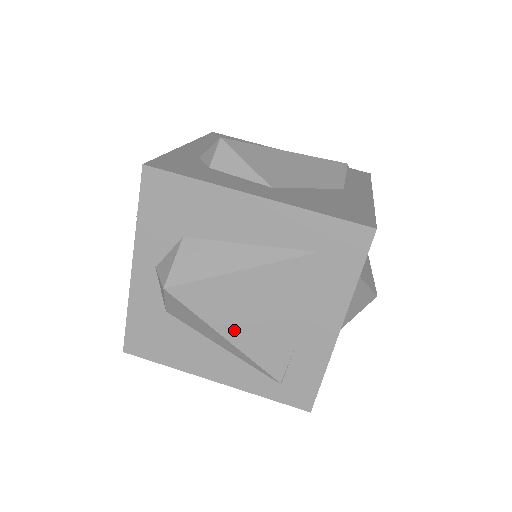
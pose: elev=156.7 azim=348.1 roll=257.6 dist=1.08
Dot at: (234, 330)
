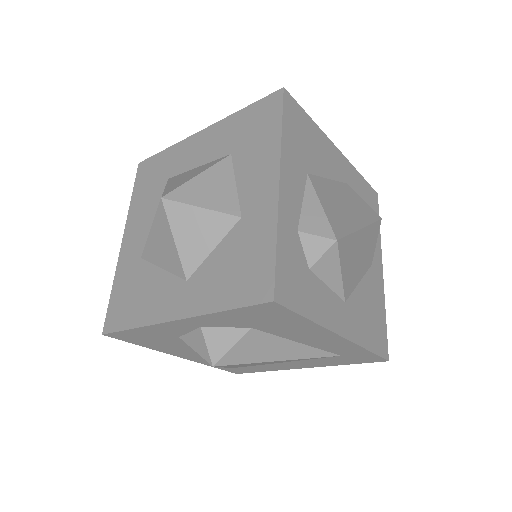
Dot at: occluded
